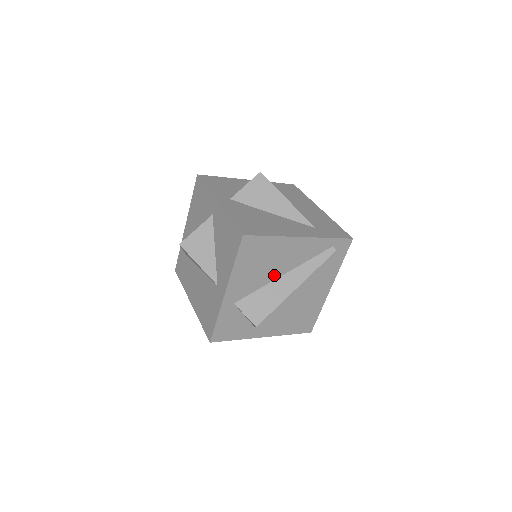
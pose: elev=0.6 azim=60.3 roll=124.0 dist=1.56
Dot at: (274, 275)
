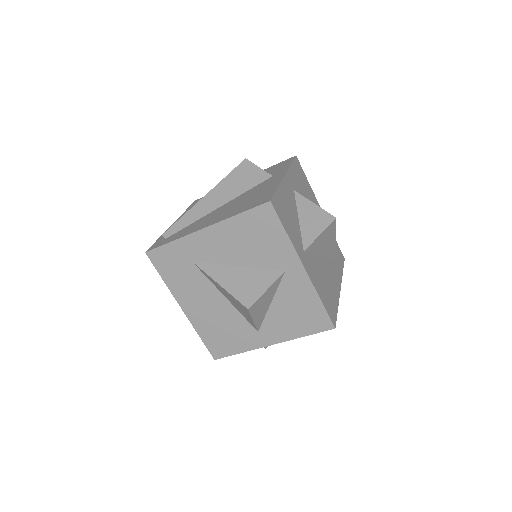
Dot at: occluded
